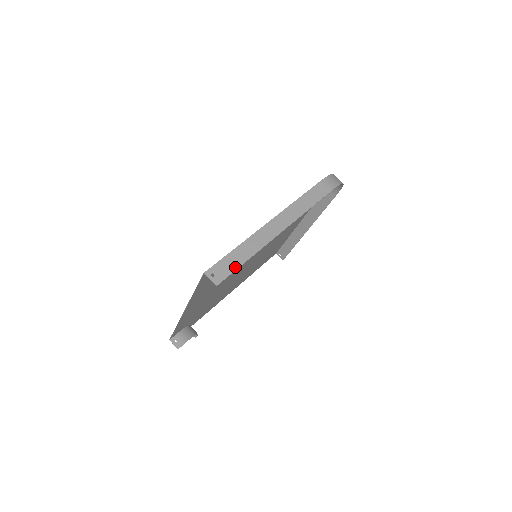
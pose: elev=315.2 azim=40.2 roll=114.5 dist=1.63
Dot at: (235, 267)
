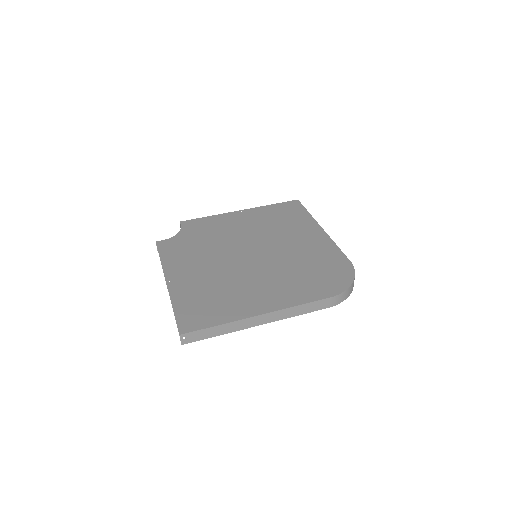
Dot at: (205, 338)
